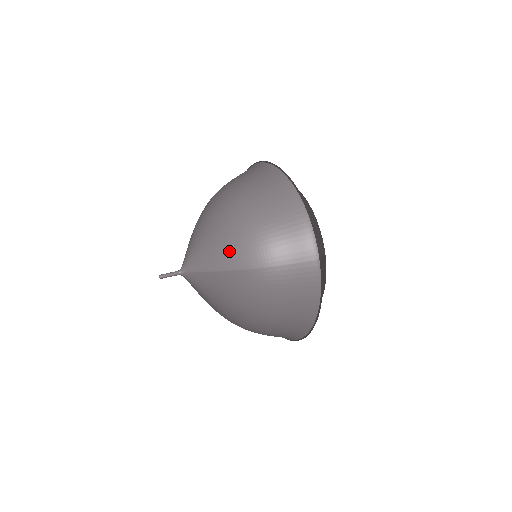
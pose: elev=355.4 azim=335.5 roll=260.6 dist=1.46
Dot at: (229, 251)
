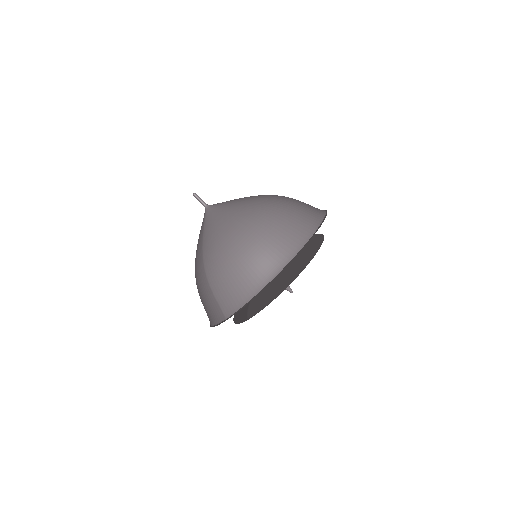
Dot at: (211, 245)
